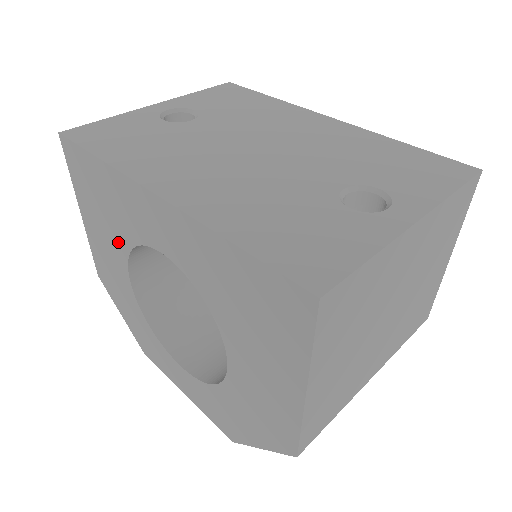
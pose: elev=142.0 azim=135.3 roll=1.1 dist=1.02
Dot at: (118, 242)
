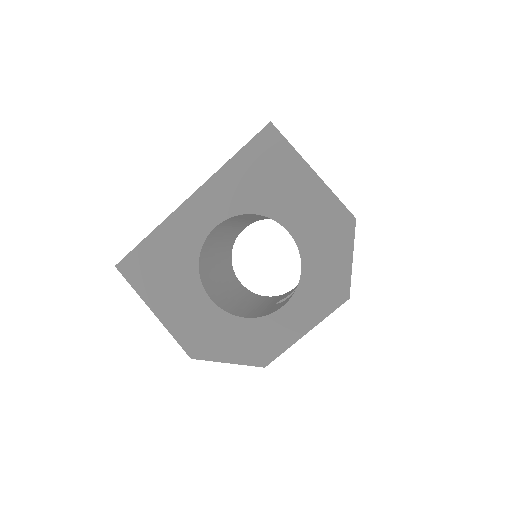
Dot at: (188, 279)
